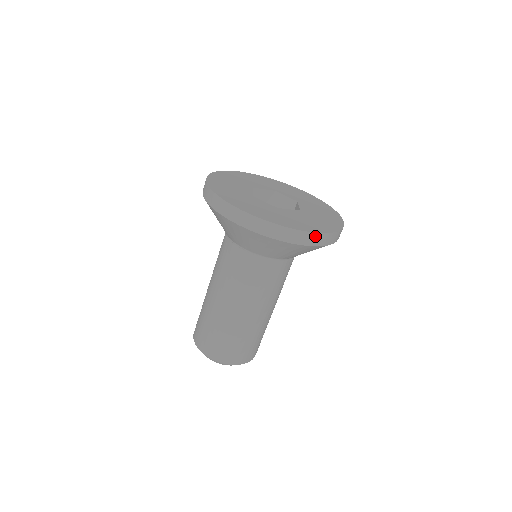
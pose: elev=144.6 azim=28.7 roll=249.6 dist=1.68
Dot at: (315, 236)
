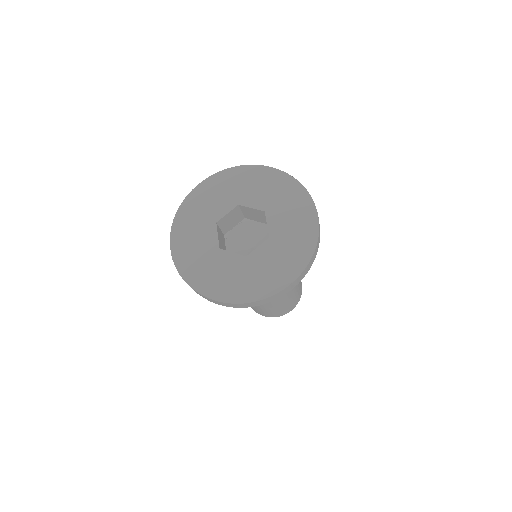
Dot at: (212, 300)
